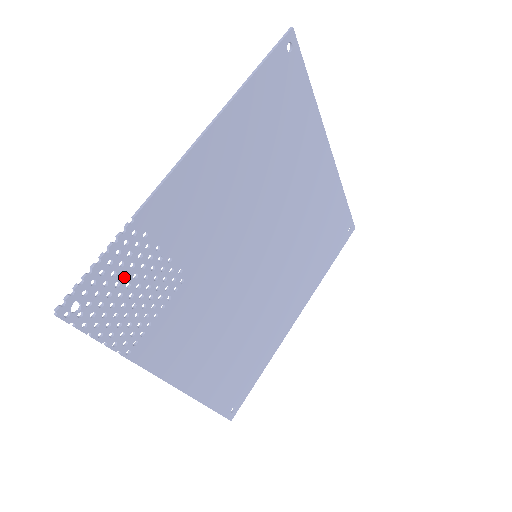
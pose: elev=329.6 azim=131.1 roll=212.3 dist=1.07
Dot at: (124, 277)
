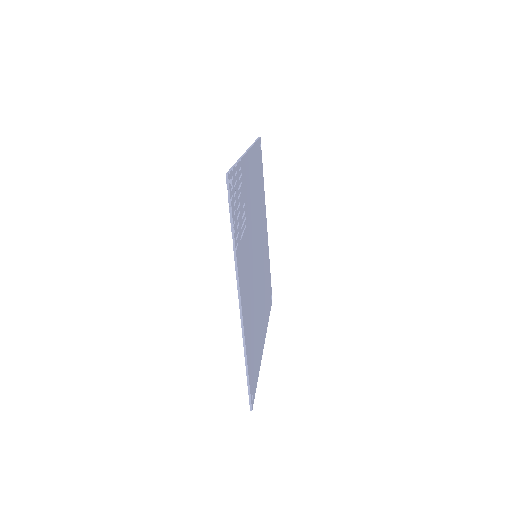
Dot at: (237, 190)
